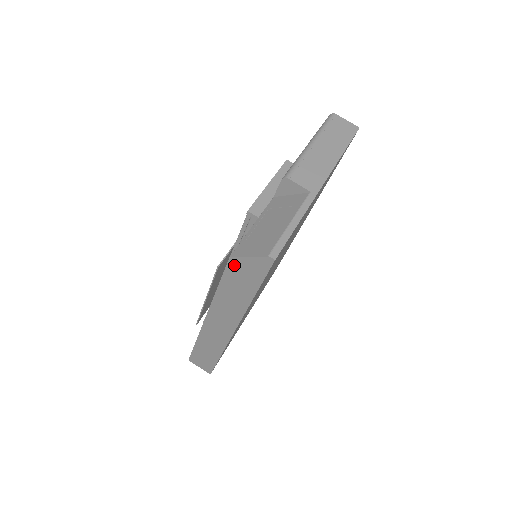
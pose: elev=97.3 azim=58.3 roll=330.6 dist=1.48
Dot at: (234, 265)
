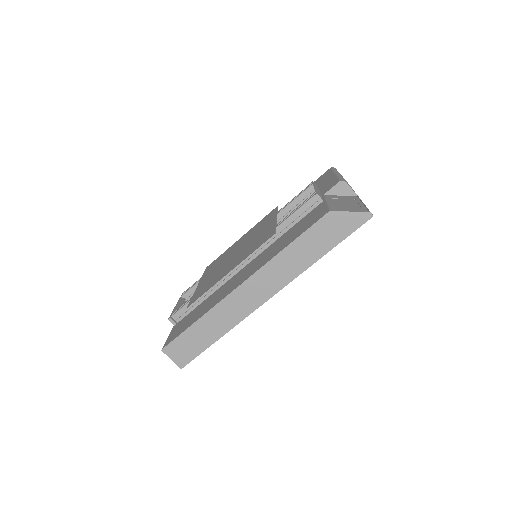
Dot at: (329, 219)
